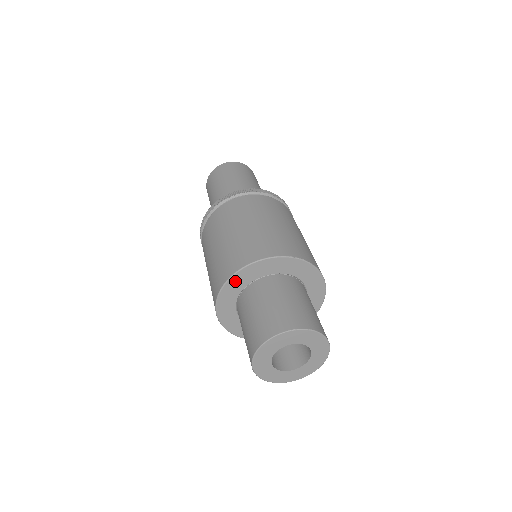
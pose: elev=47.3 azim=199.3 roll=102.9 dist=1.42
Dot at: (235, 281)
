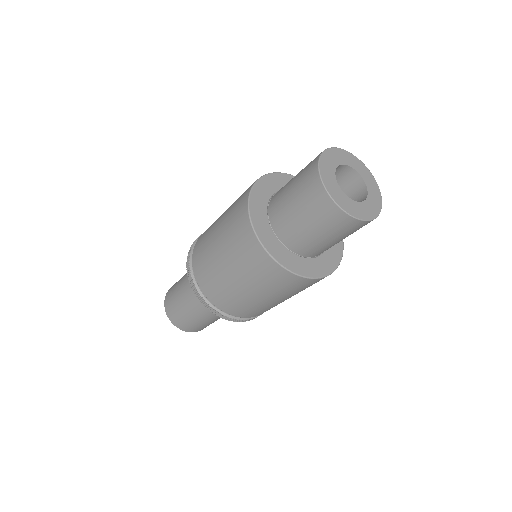
Dot at: (256, 219)
